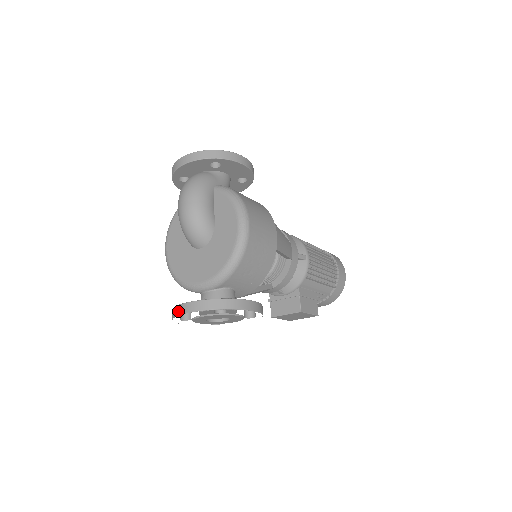
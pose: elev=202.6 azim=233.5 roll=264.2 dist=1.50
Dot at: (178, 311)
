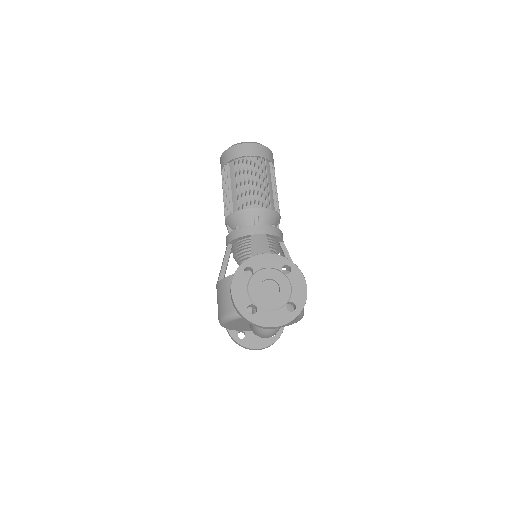
Dot at: occluded
